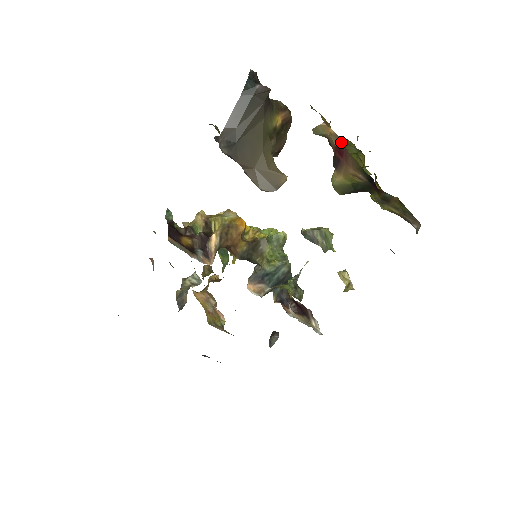
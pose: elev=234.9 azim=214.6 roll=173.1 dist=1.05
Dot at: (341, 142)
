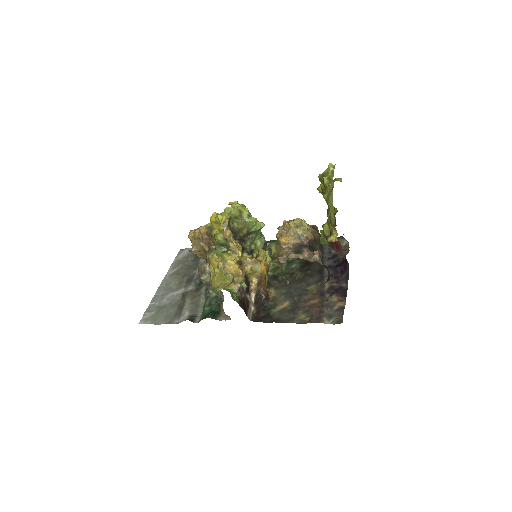
Dot at: (341, 246)
